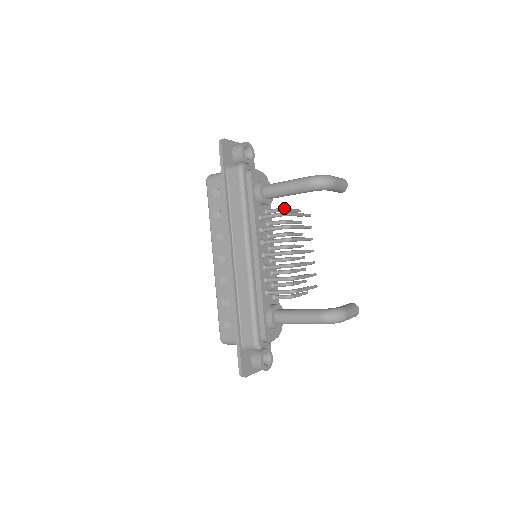
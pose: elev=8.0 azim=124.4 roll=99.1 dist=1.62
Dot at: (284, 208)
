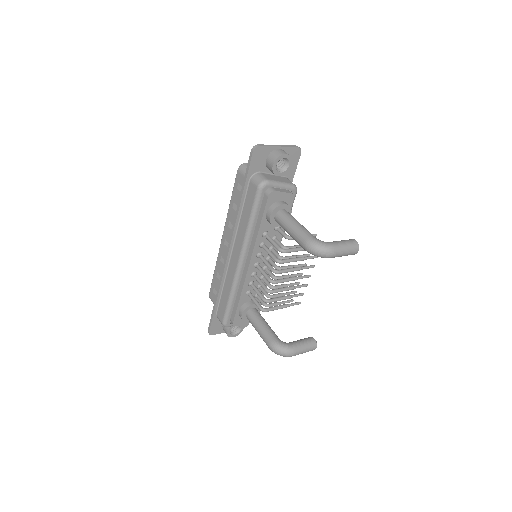
Dot at: (290, 237)
